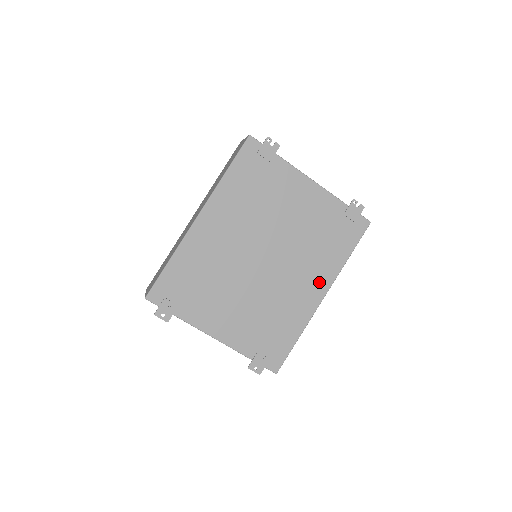
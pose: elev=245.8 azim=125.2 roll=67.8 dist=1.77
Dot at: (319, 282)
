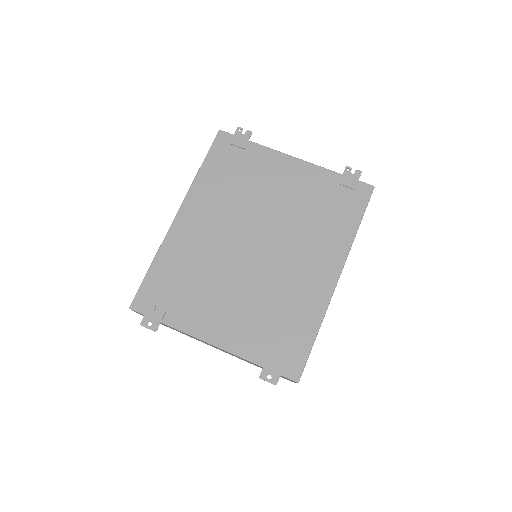
Dot at: (328, 261)
